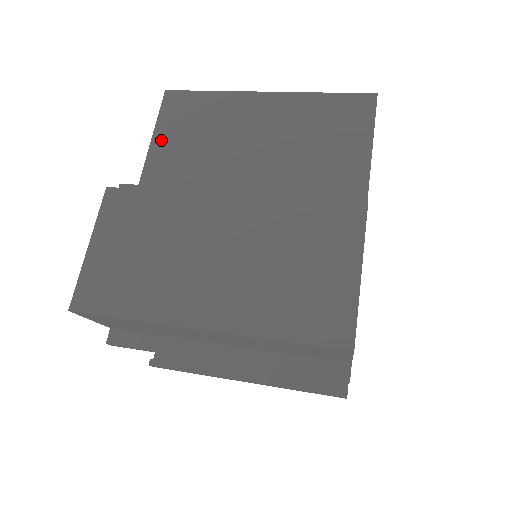
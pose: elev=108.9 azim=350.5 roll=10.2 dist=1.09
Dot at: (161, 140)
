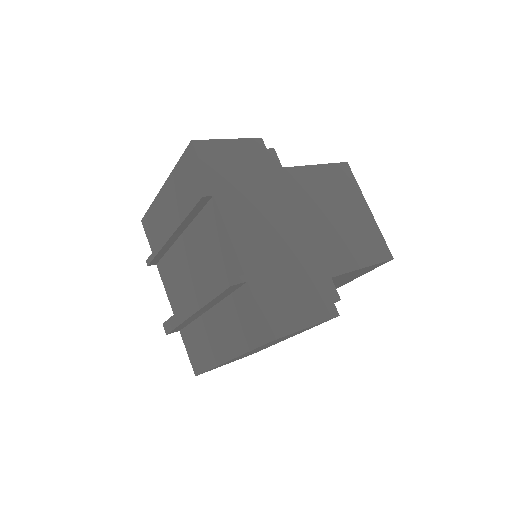
Dot at: occluded
